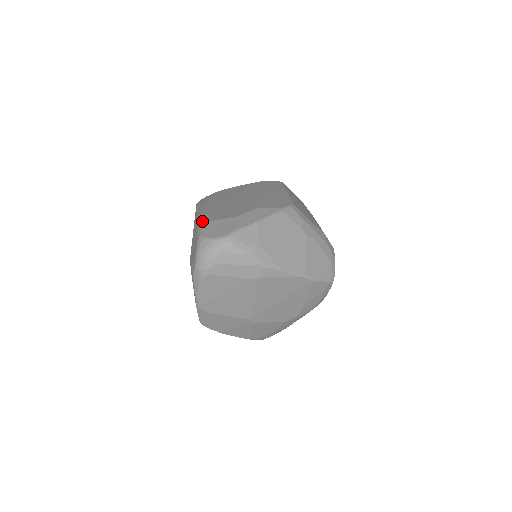
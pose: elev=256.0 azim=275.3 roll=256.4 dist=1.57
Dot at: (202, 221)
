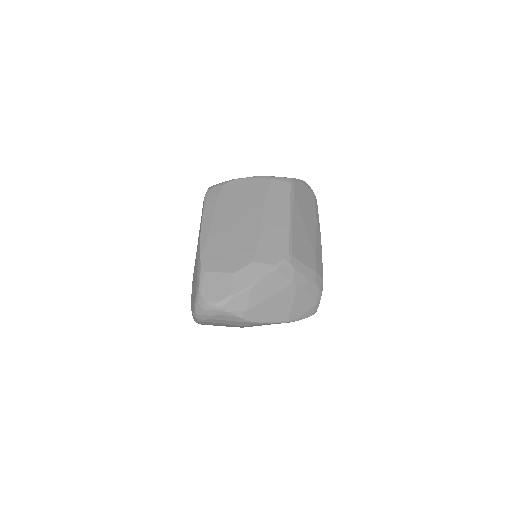
Dot at: (202, 268)
